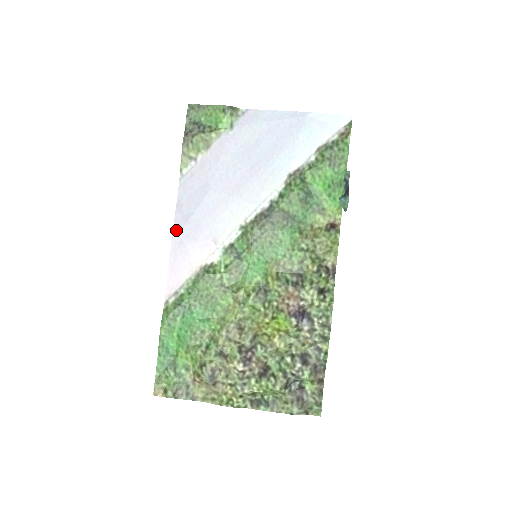
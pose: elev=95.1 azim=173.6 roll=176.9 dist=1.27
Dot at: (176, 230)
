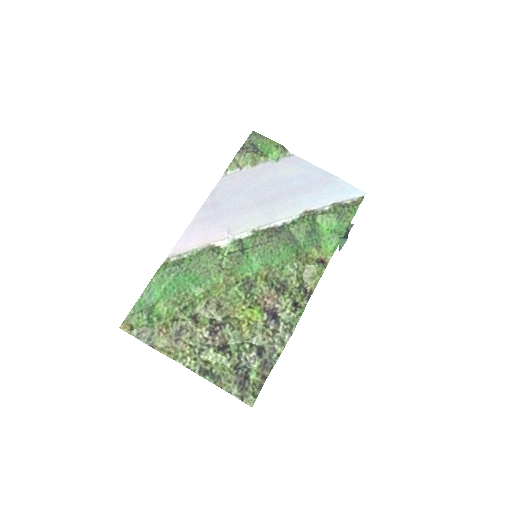
Dot at: (203, 209)
